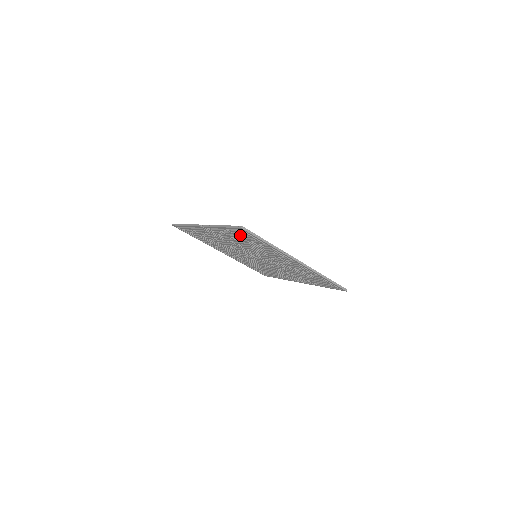
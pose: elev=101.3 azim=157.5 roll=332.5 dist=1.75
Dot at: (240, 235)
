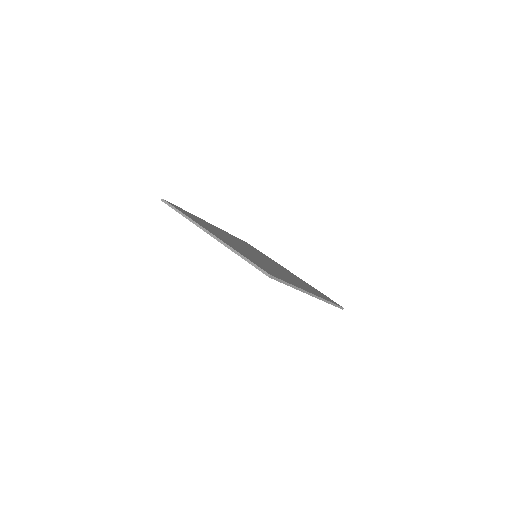
Dot at: occluded
